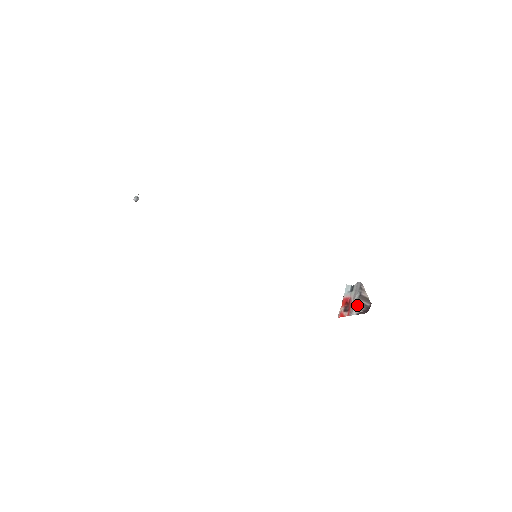
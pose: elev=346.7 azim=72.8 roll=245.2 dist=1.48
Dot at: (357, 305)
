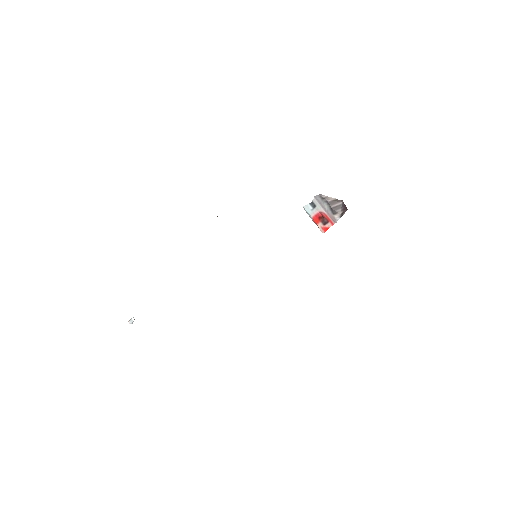
Dot at: (334, 211)
